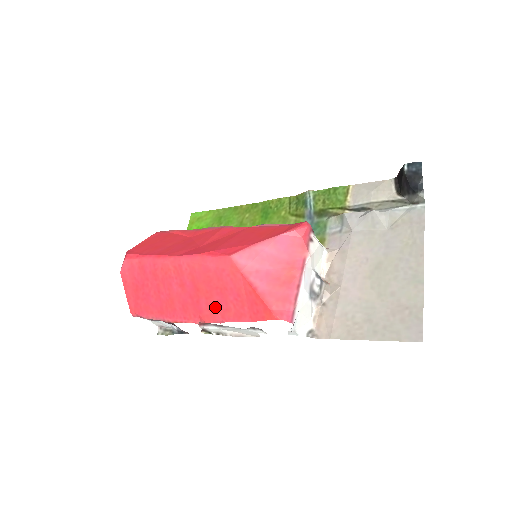
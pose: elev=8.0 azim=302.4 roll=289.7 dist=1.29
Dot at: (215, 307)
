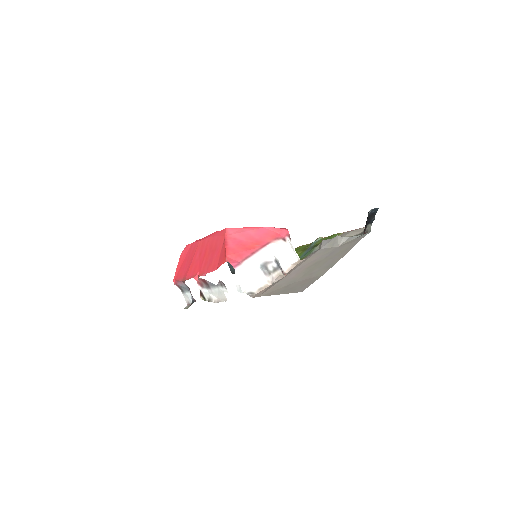
Dot at: (207, 264)
